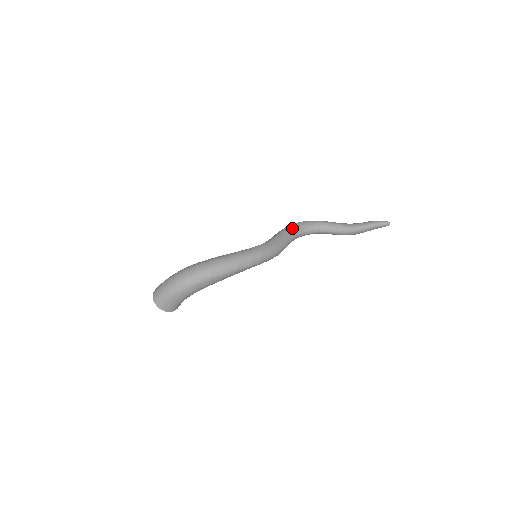
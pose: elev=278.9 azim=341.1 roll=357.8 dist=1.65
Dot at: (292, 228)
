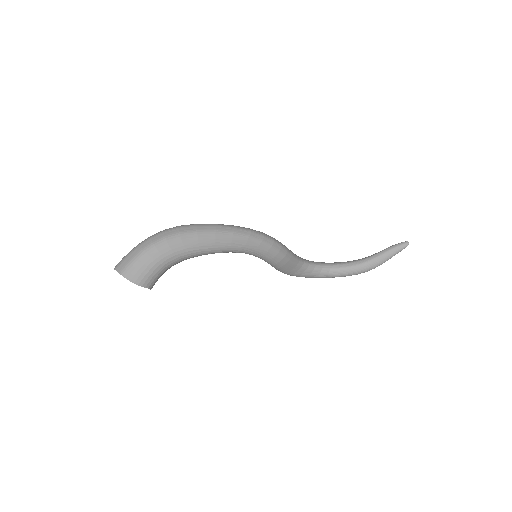
Dot at: occluded
